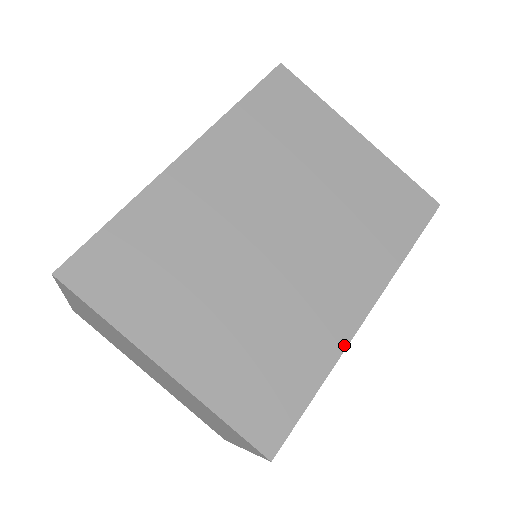
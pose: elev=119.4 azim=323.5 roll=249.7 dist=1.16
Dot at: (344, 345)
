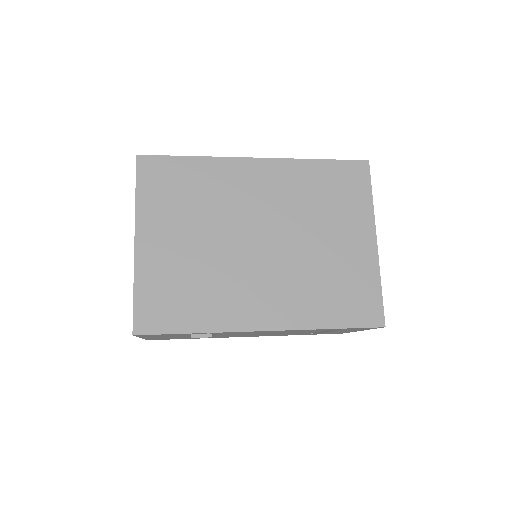
Dot at: (232, 329)
